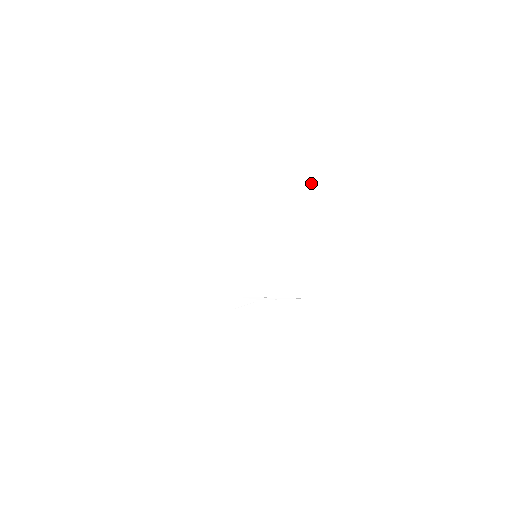
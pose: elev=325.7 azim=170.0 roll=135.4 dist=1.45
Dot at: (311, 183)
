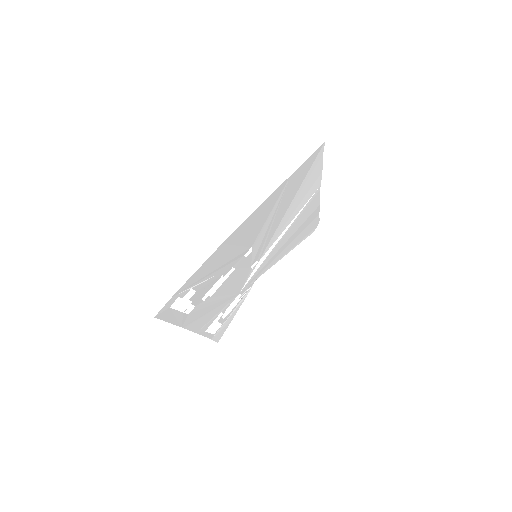
Dot at: (308, 159)
